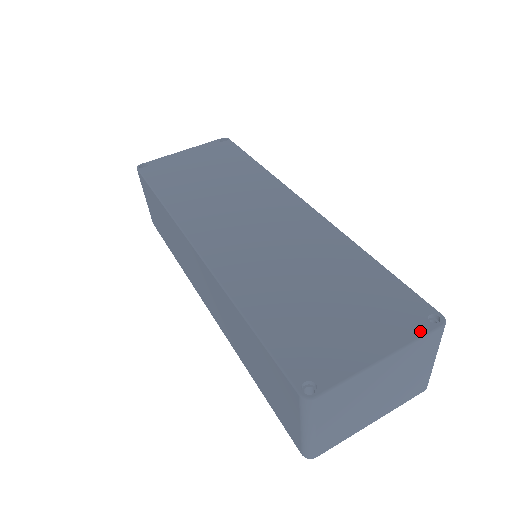
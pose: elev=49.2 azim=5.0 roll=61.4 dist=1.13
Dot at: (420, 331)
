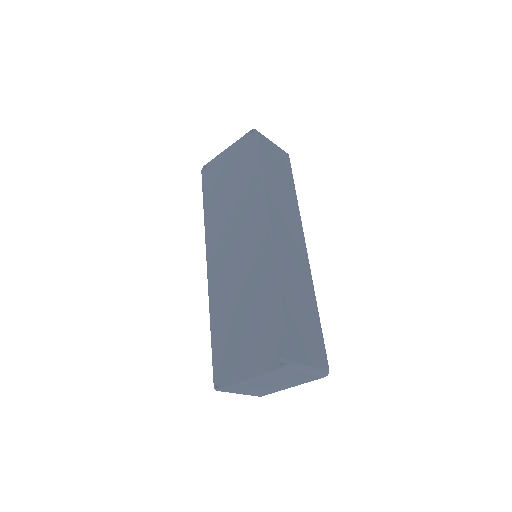
Dot at: (272, 368)
